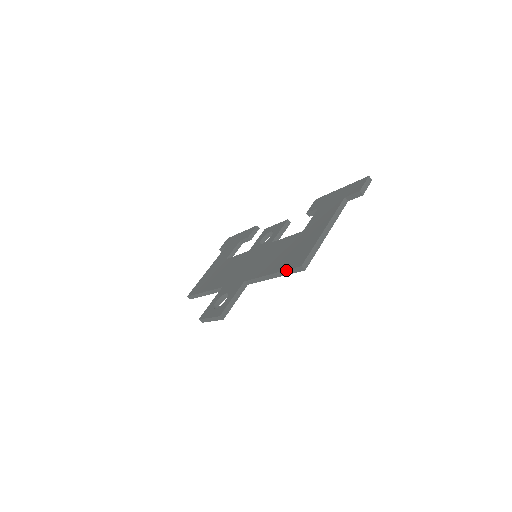
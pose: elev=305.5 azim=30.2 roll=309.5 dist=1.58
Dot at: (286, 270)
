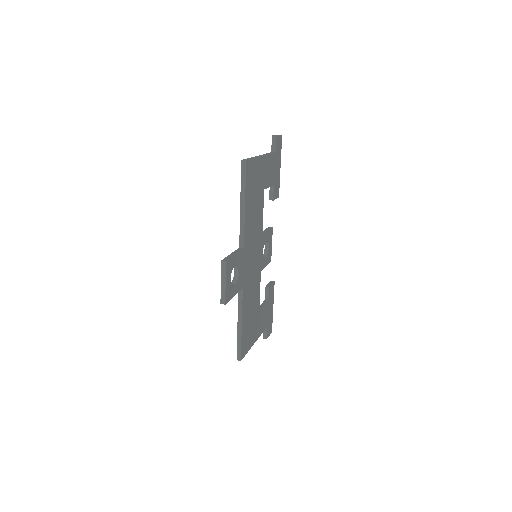
Dot at: (241, 181)
